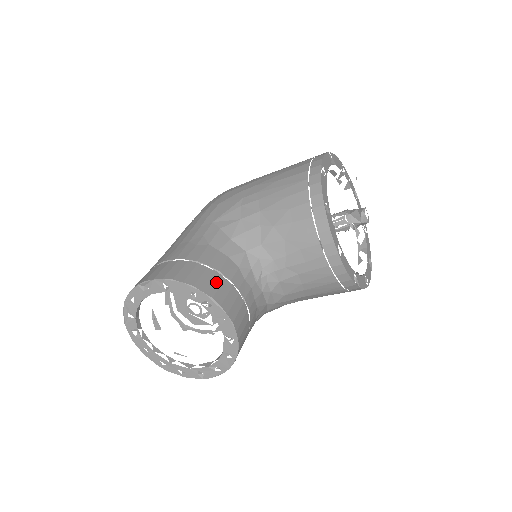
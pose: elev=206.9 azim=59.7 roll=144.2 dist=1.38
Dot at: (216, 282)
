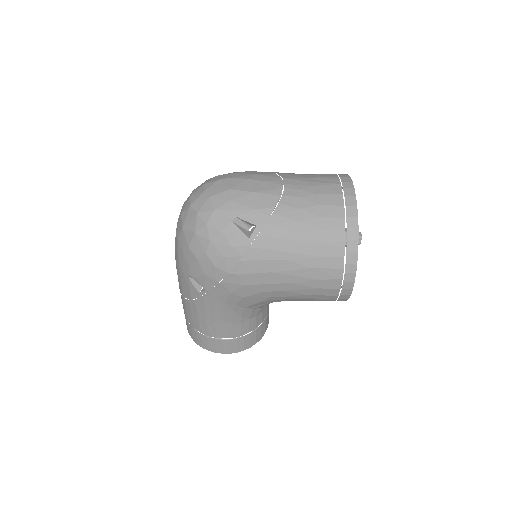
Dot at: (263, 328)
